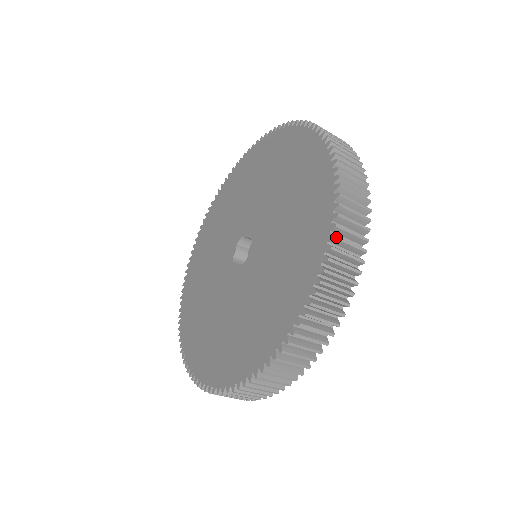
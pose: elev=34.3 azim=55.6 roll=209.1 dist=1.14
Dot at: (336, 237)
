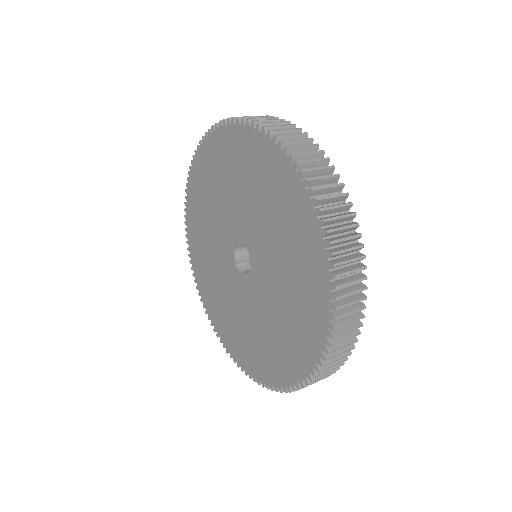
Dot at: occluded
